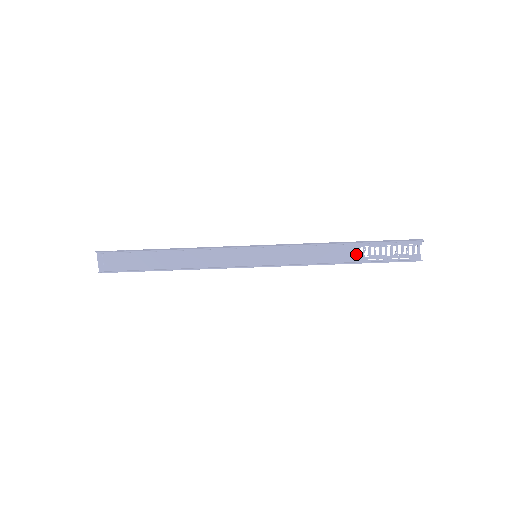
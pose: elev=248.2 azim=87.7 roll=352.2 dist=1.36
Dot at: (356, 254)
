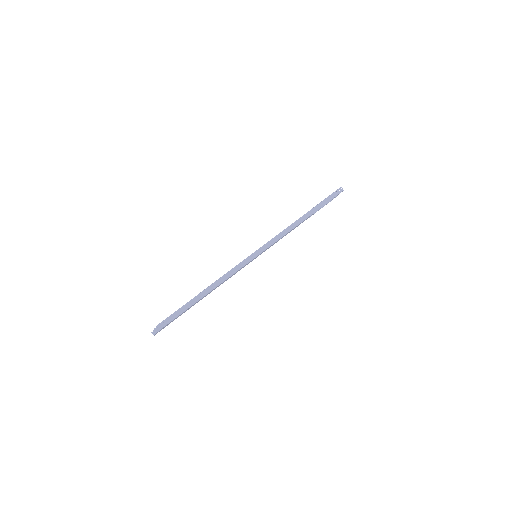
Dot at: occluded
